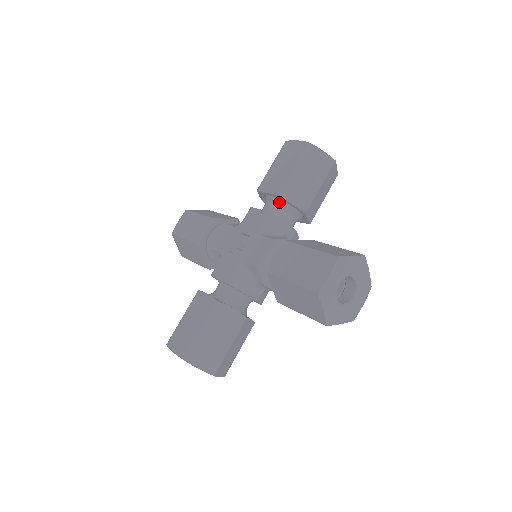
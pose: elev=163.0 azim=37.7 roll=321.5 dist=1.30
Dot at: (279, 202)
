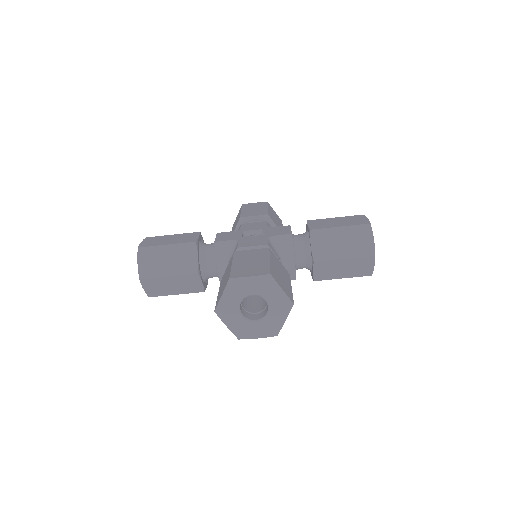
Dot at: (307, 238)
